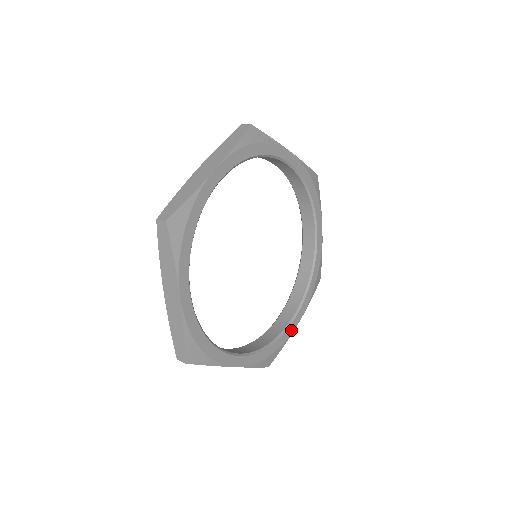
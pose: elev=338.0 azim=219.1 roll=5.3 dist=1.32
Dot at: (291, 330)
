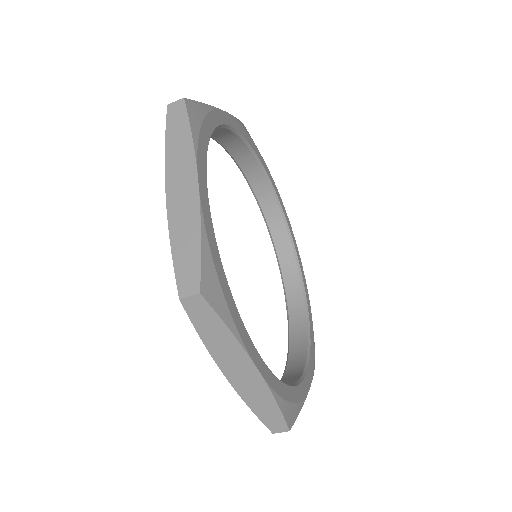
Dot at: (305, 389)
